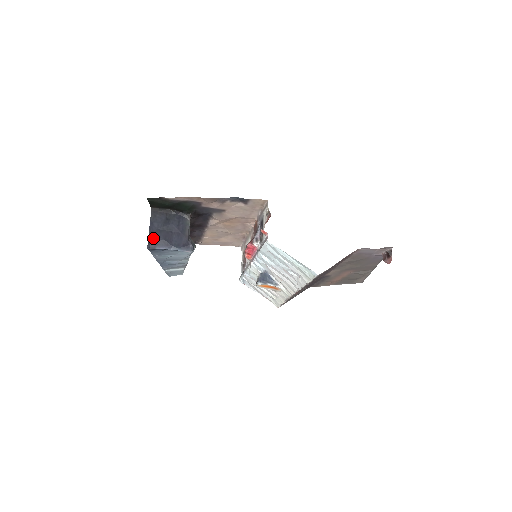
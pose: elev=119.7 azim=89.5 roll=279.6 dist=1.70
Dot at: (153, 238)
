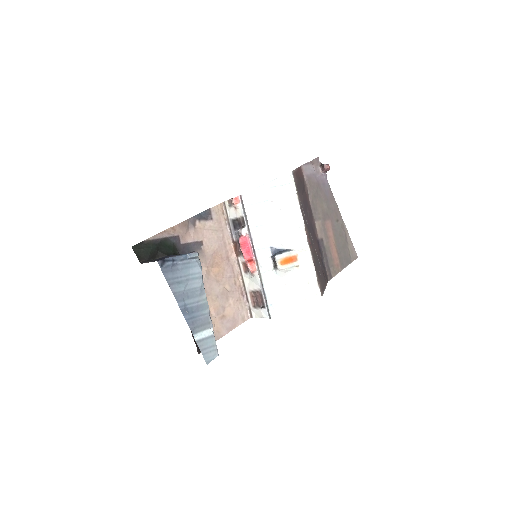
Dot at: (156, 259)
